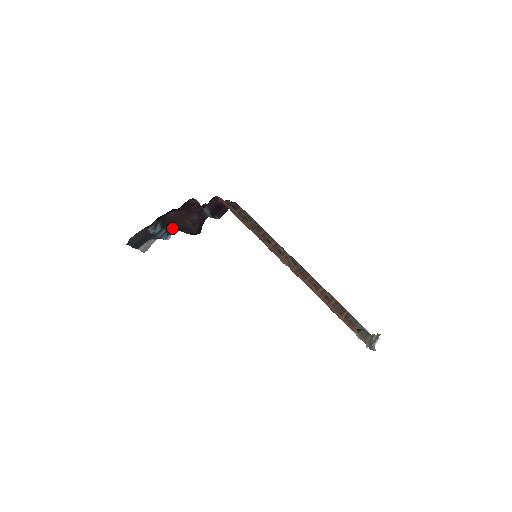
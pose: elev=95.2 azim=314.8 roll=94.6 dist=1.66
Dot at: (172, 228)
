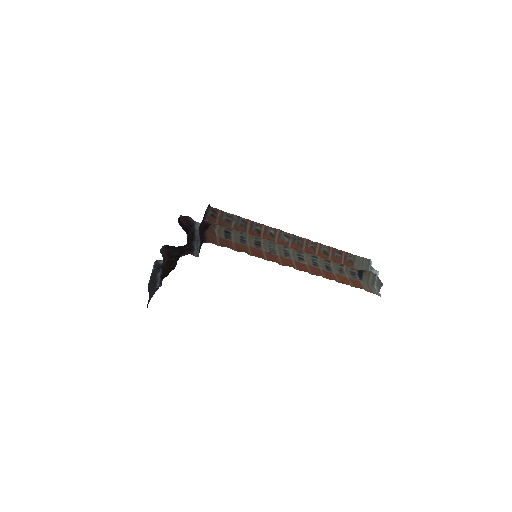
Dot at: (166, 257)
